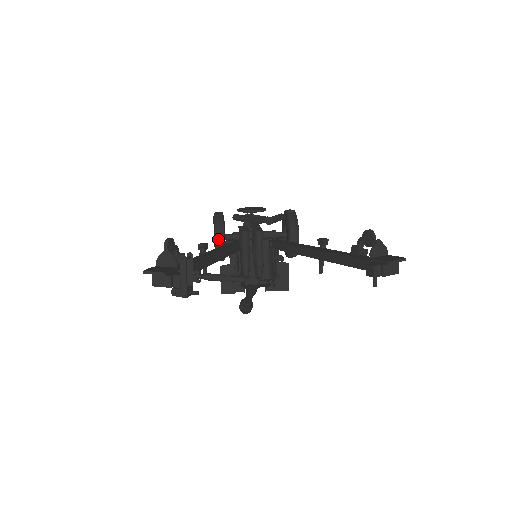
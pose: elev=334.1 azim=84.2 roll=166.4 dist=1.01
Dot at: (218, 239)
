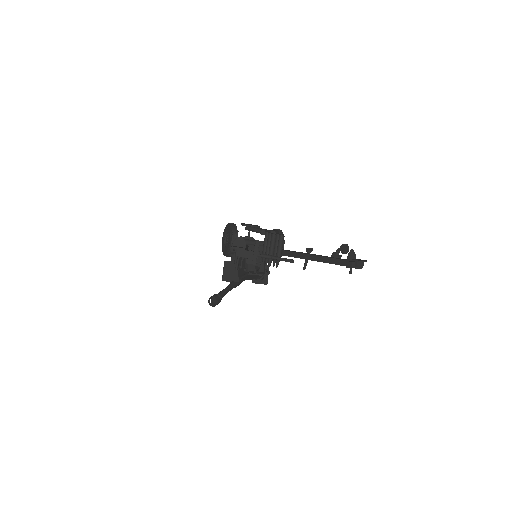
Dot at: occluded
